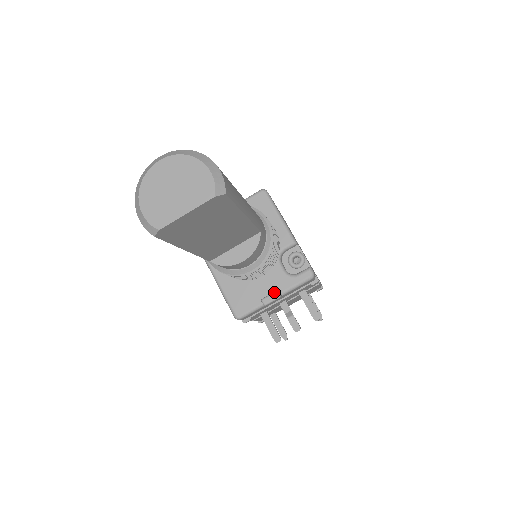
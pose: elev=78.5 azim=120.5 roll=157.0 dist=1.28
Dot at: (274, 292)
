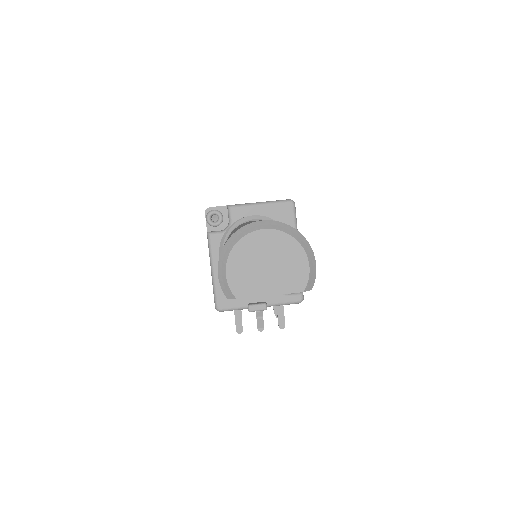
Dot at: (263, 303)
